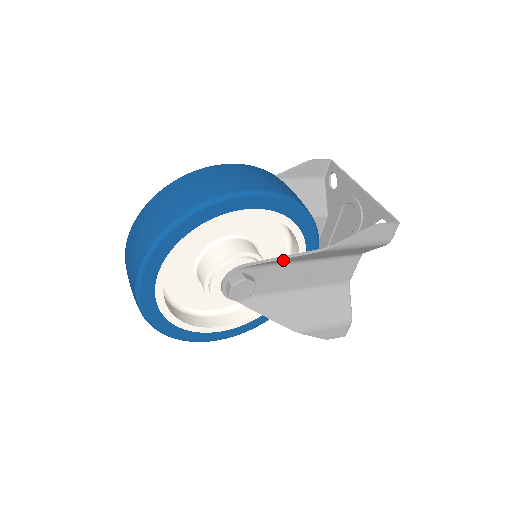
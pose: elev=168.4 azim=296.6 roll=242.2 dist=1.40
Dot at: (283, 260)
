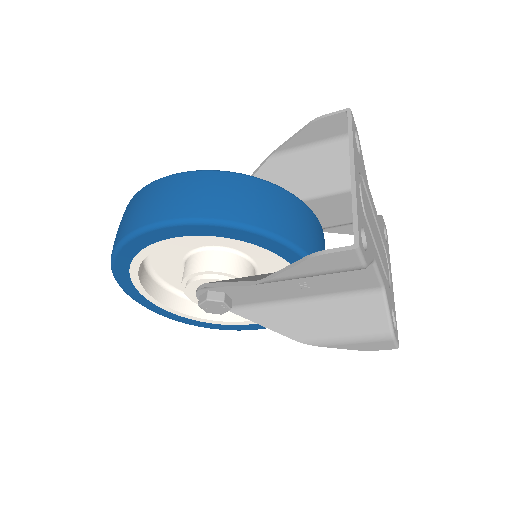
Dot at: occluded
